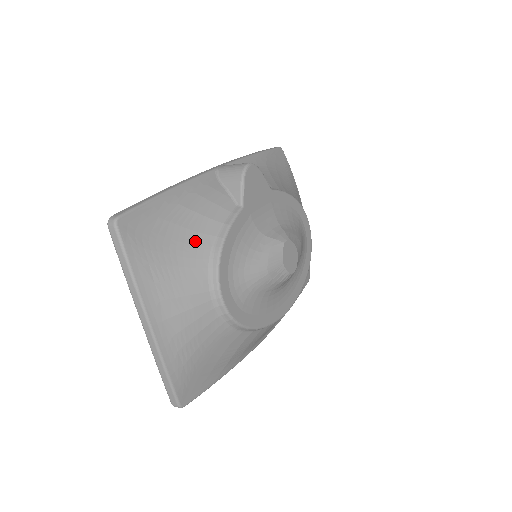
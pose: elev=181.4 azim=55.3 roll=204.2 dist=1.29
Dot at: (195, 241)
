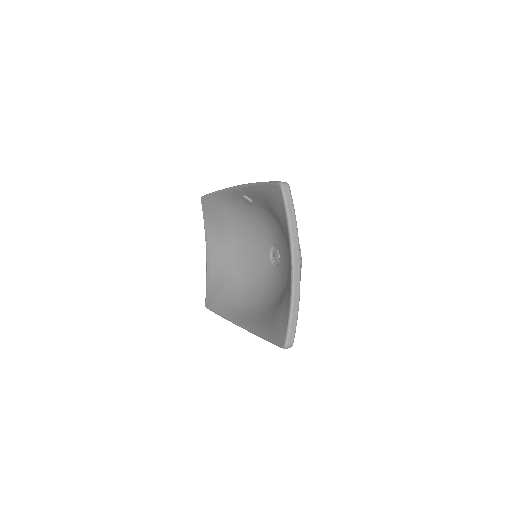
Dot at: occluded
